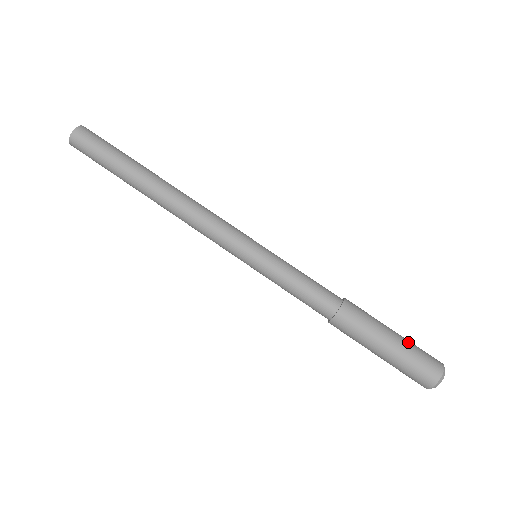
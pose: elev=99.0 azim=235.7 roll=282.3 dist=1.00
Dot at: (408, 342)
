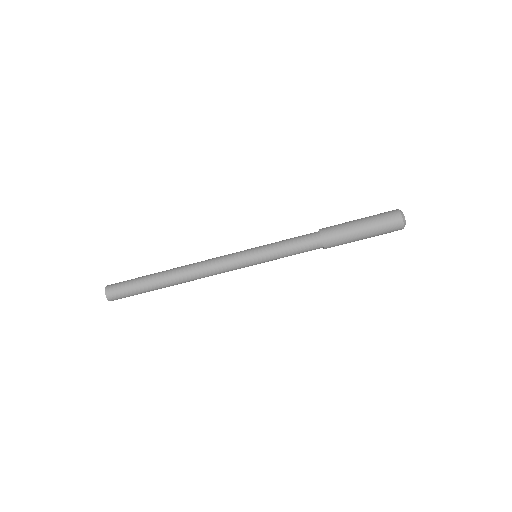
Dot at: (371, 220)
